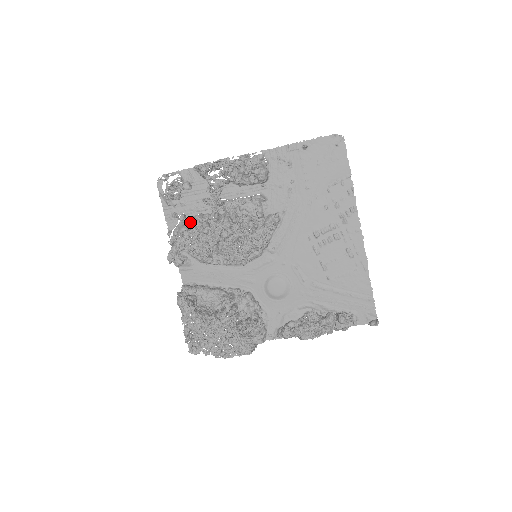
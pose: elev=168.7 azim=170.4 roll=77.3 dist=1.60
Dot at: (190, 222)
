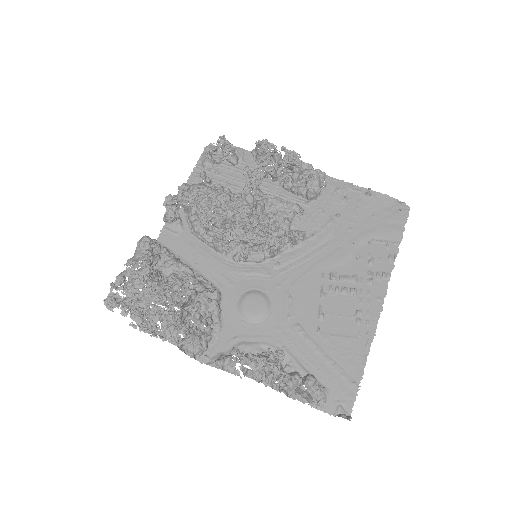
Dot at: (214, 186)
